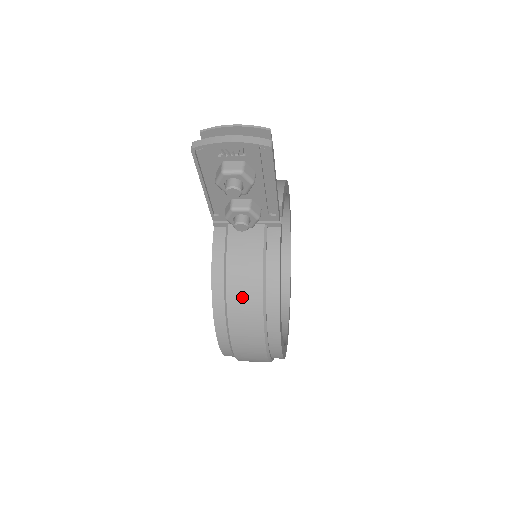
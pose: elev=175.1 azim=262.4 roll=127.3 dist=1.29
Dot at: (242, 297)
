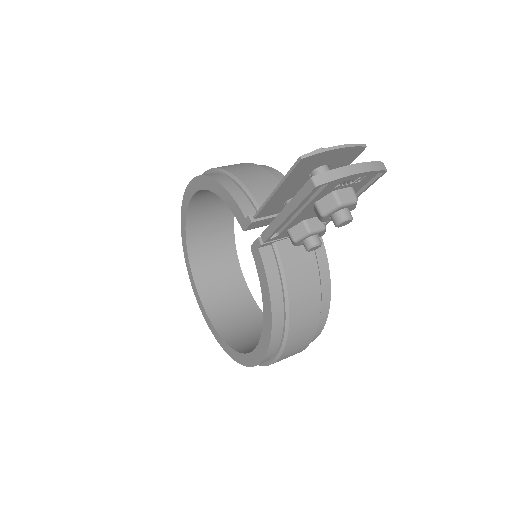
Dot at: (303, 313)
